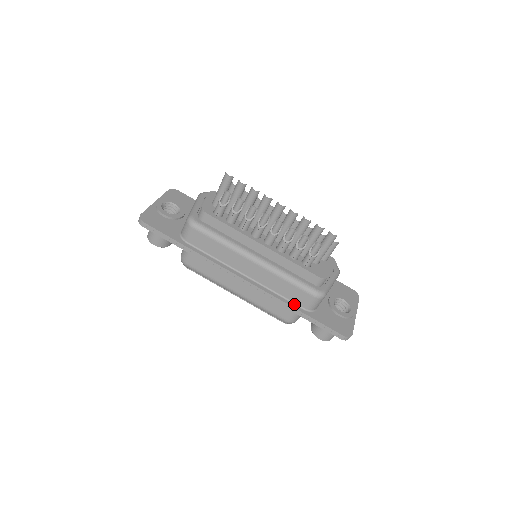
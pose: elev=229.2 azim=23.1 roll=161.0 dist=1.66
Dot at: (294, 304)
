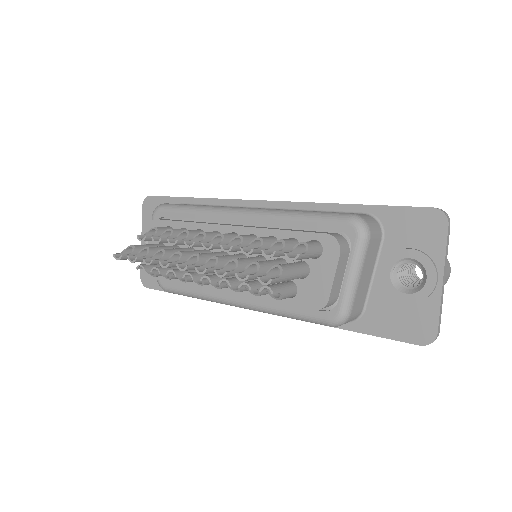
Dot at: occluded
